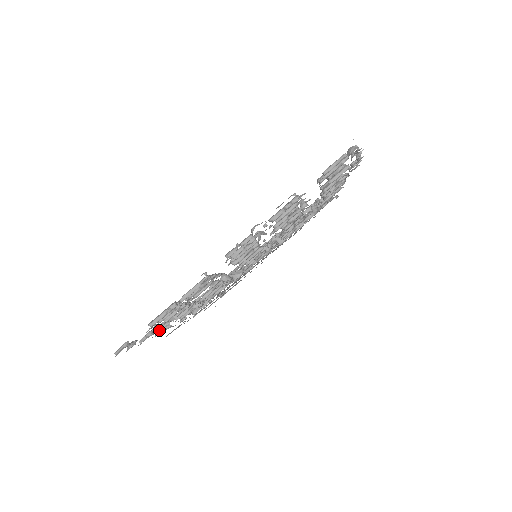
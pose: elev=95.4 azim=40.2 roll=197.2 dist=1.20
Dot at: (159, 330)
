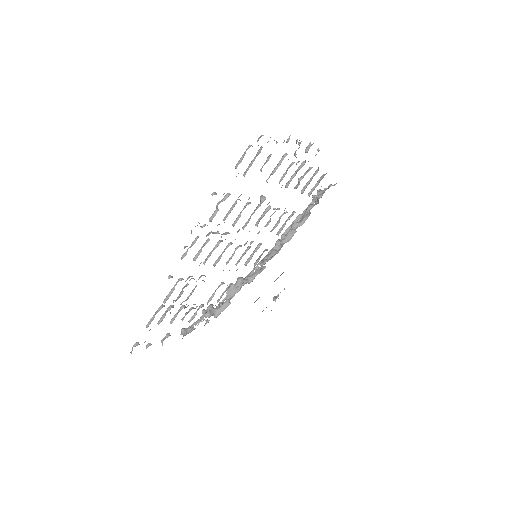
Dot at: (184, 333)
